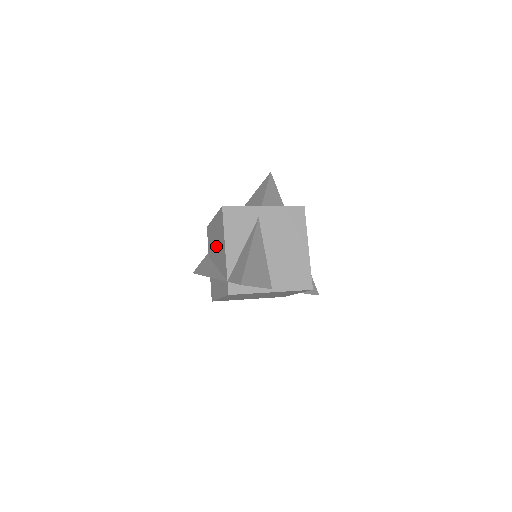
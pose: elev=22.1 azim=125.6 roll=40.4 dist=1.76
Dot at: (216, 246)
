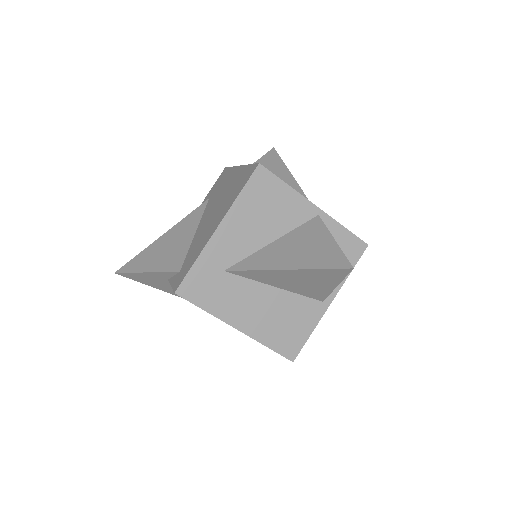
Dot at: occluded
